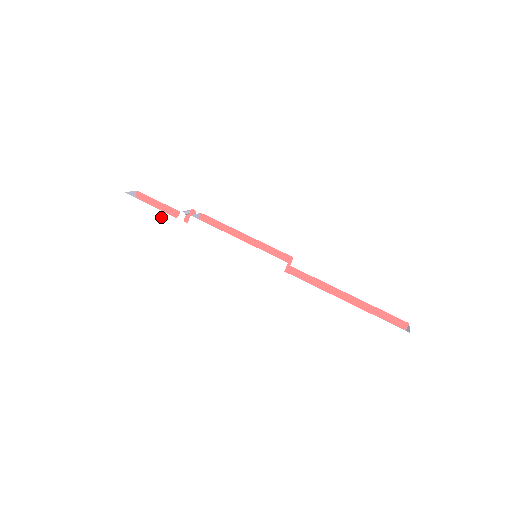
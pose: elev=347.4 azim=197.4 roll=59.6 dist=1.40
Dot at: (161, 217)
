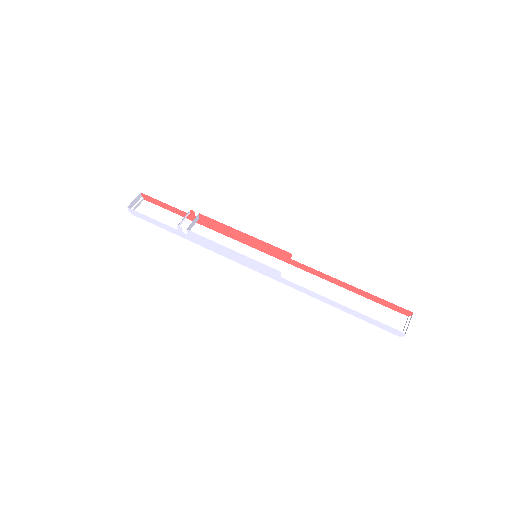
Dot at: (165, 227)
